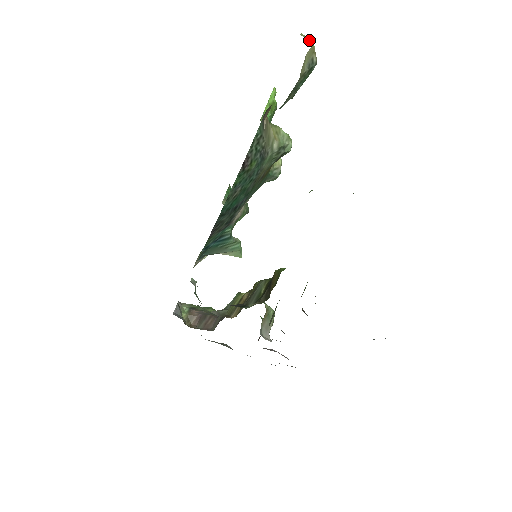
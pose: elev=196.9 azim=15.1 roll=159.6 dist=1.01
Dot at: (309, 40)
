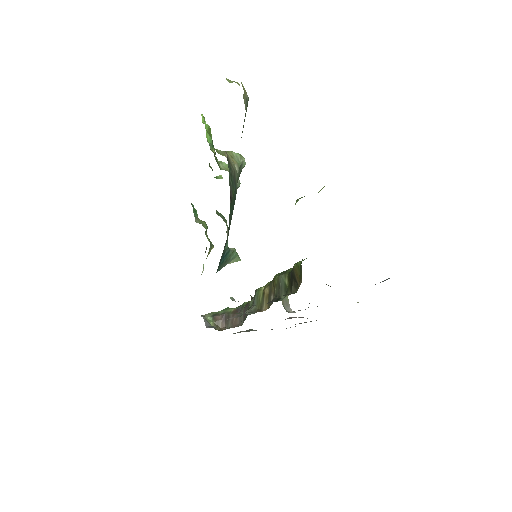
Dot at: occluded
